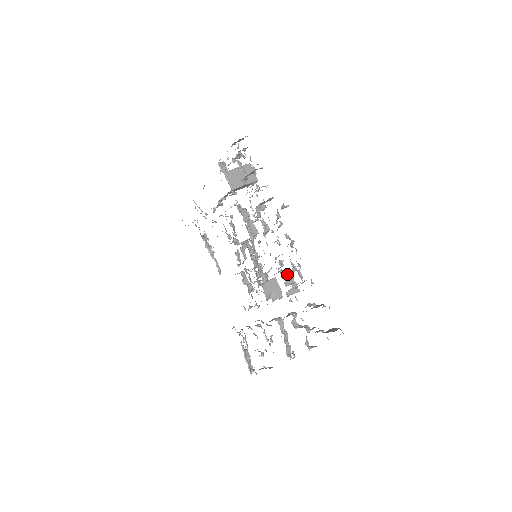
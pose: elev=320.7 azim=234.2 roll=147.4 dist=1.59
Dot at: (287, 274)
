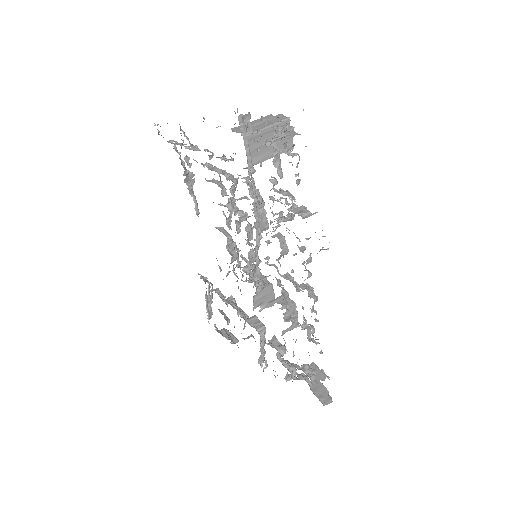
Dot at: (291, 311)
